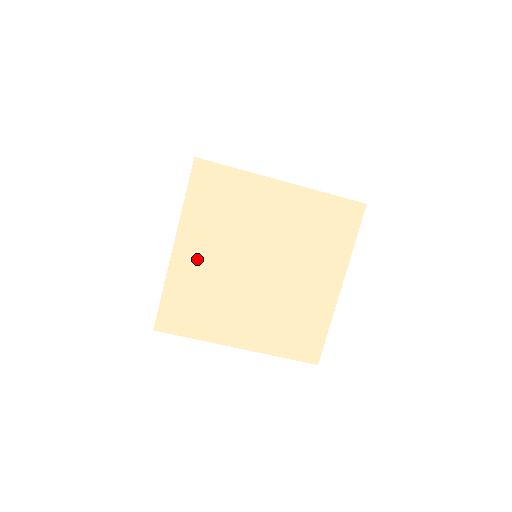
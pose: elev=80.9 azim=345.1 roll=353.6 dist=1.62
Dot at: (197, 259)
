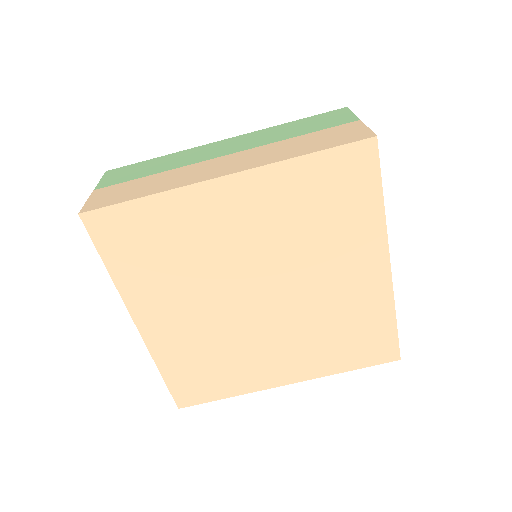
Dot at: (174, 325)
